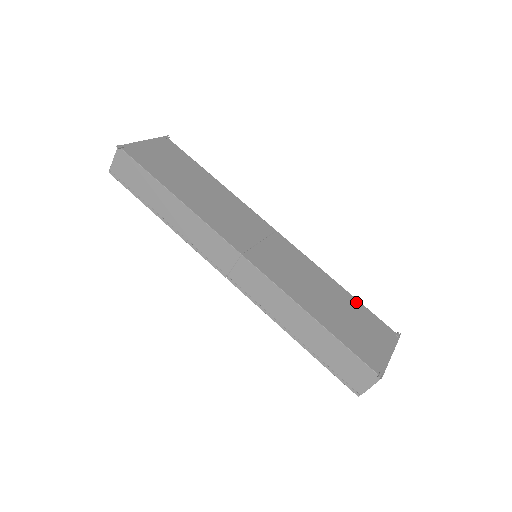
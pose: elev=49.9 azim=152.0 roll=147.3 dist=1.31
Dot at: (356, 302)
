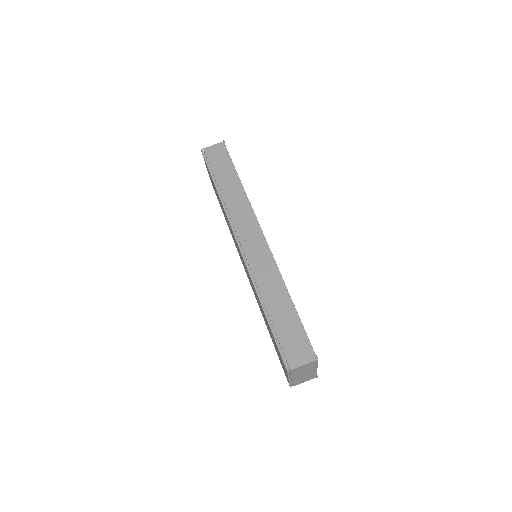
Dot at: occluded
